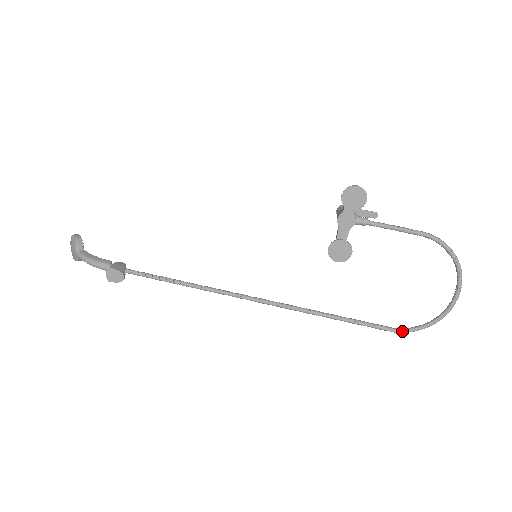
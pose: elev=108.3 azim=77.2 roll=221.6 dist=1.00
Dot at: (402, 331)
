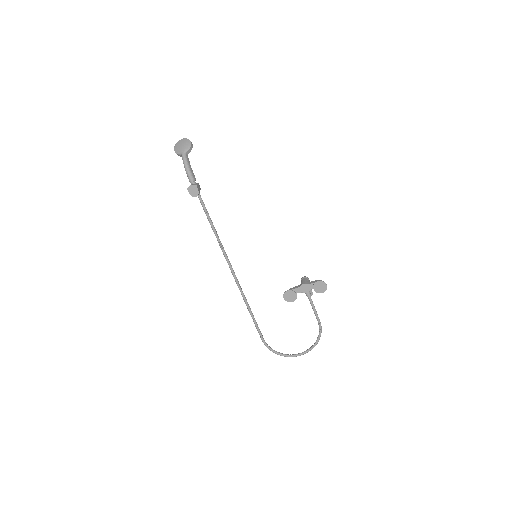
Dot at: (266, 345)
